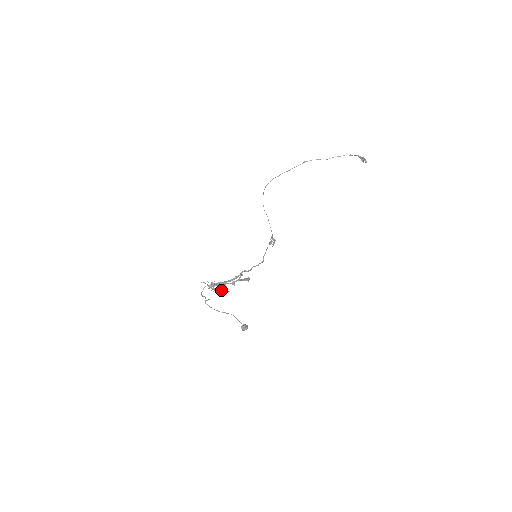
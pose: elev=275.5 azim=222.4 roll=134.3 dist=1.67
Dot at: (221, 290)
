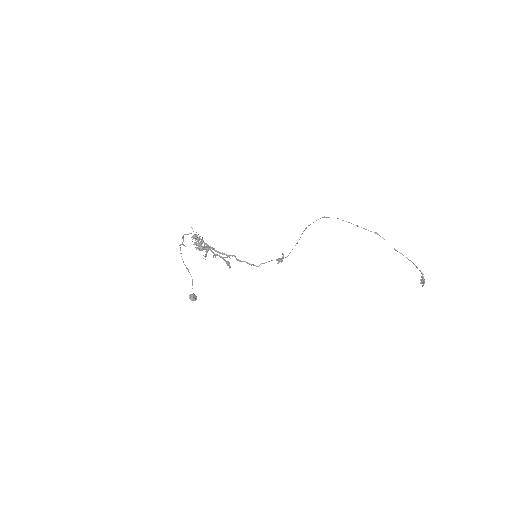
Dot at: occluded
